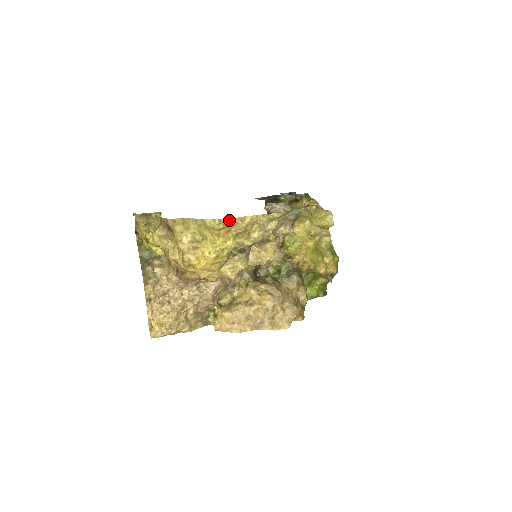
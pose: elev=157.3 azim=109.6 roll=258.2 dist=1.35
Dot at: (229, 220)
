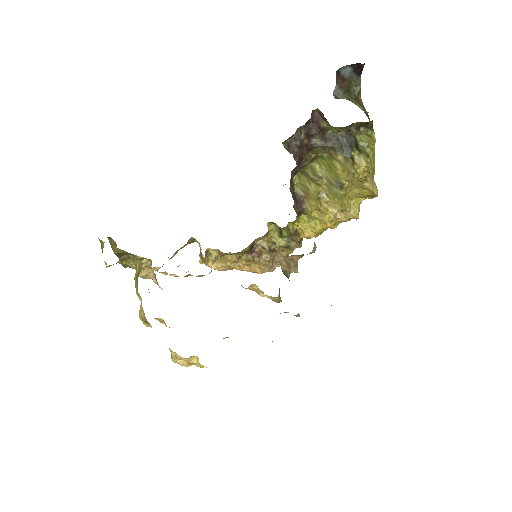
Dot at: occluded
